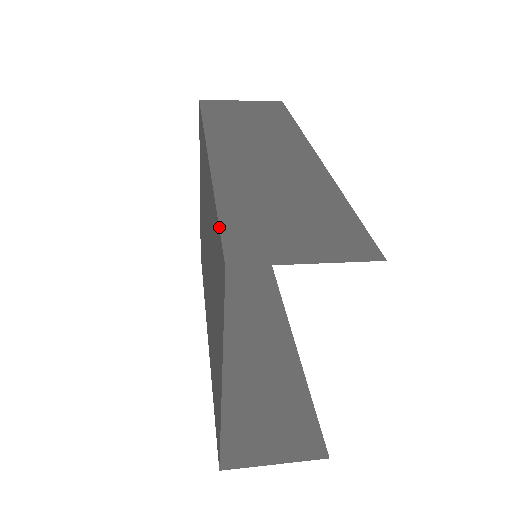
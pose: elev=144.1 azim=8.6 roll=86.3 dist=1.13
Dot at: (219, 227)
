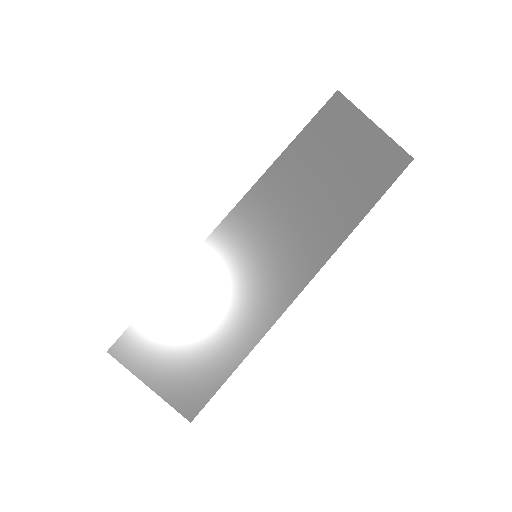
Dot at: (139, 314)
